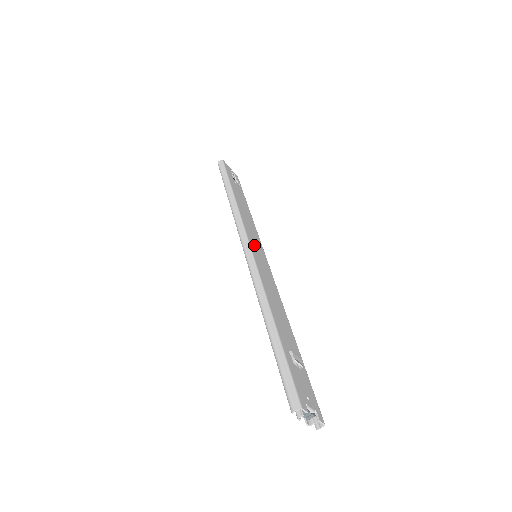
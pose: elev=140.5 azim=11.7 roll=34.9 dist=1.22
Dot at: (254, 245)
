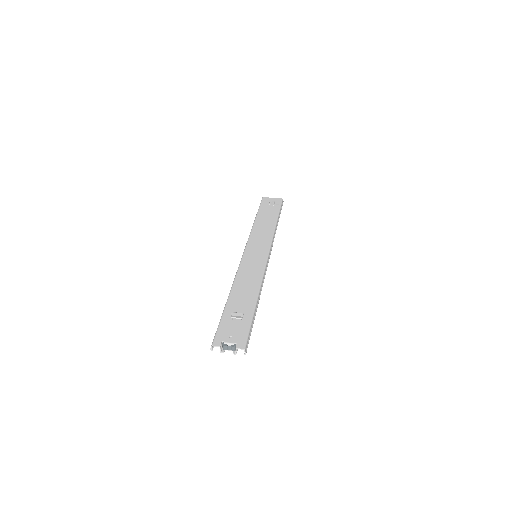
Dot at: (252, 250)
